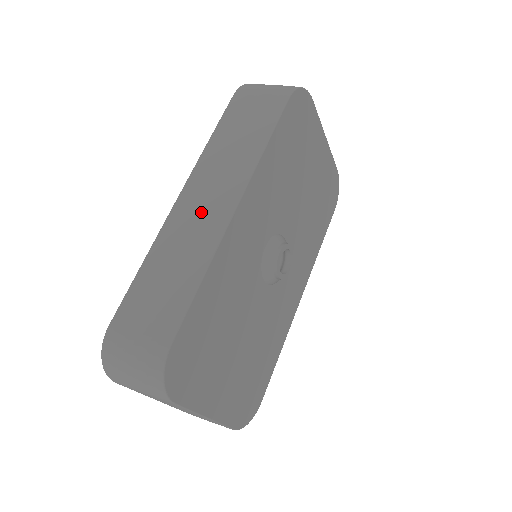
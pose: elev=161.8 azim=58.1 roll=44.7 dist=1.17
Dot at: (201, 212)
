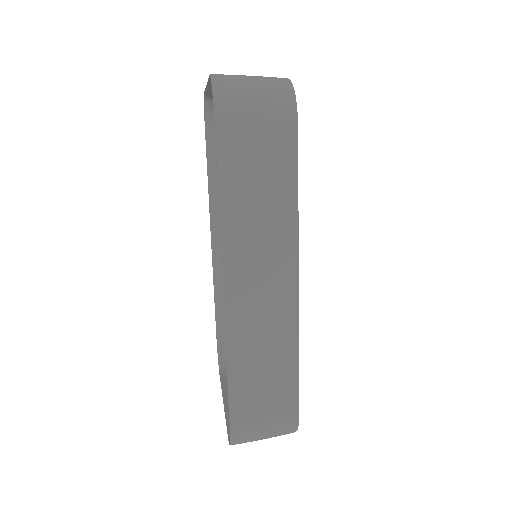
Dot at: (263, 299)
